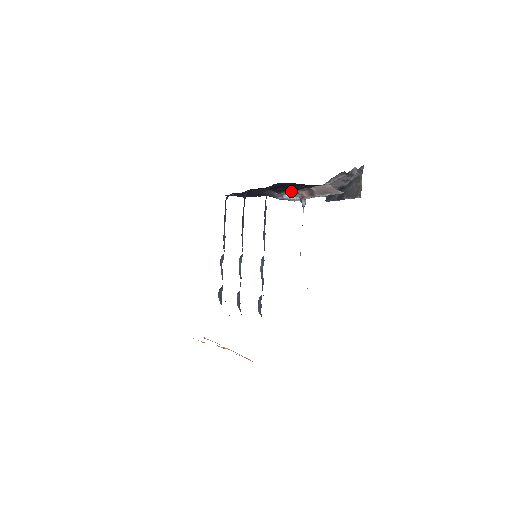
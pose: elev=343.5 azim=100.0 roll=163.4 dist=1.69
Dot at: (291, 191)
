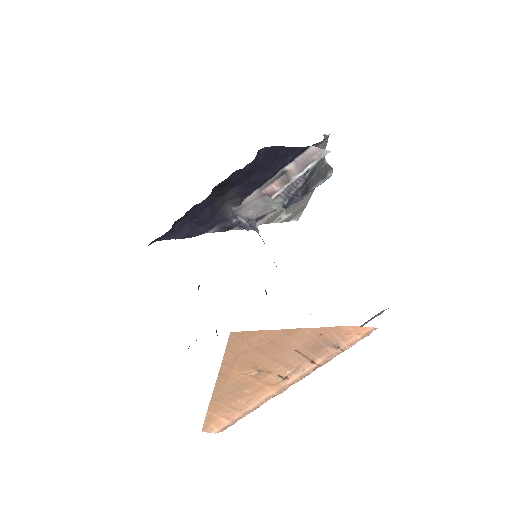
Dot at: (253, 196)
